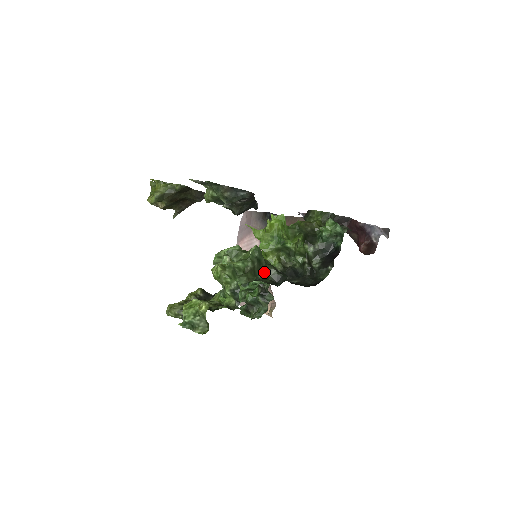
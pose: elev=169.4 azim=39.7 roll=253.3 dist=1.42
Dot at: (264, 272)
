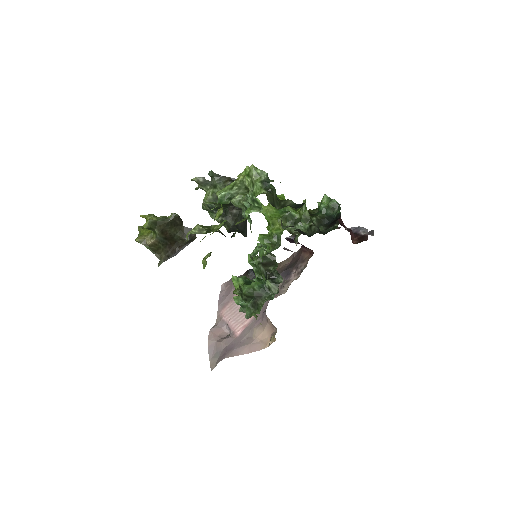
Dot at: (282, 204)
